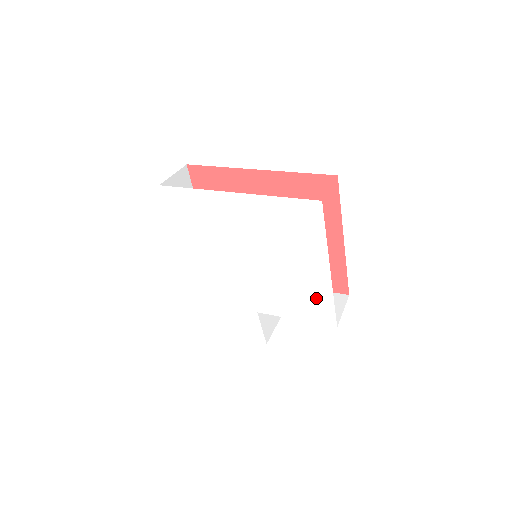
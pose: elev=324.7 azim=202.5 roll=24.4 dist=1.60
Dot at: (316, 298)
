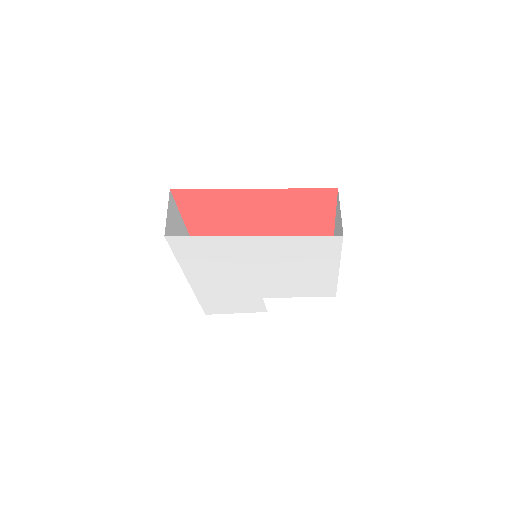
Dot at: (321, 285)
